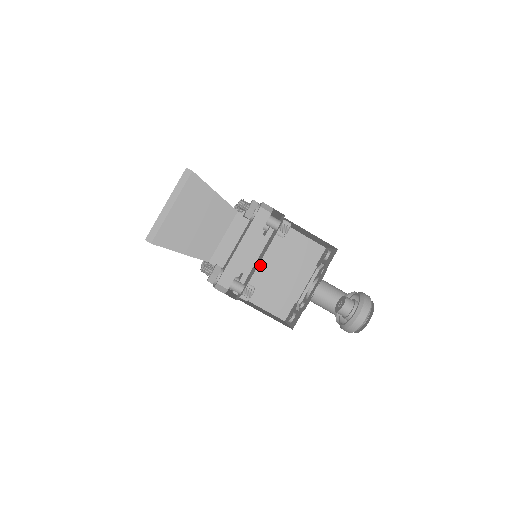
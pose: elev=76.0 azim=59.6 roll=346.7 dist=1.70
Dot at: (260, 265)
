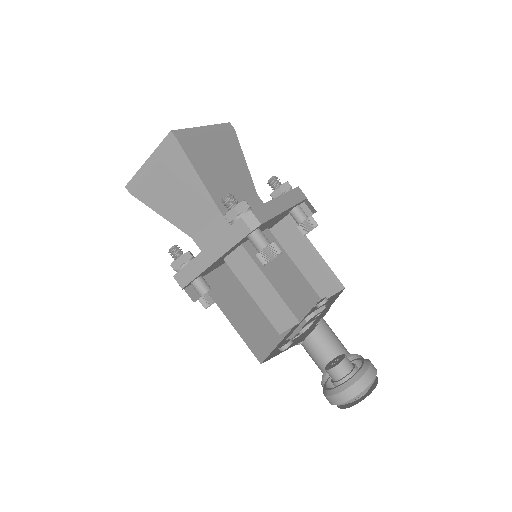
Dot at: occluded
